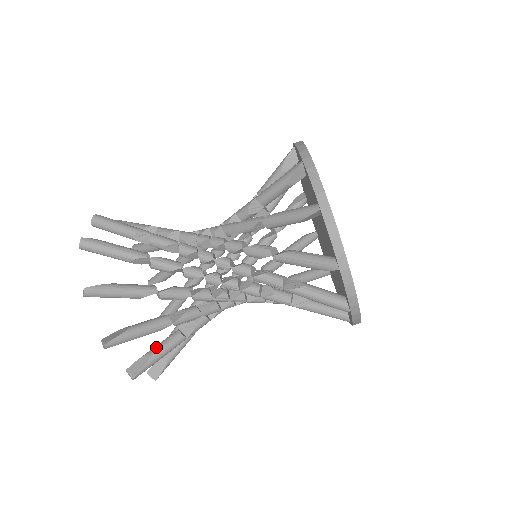
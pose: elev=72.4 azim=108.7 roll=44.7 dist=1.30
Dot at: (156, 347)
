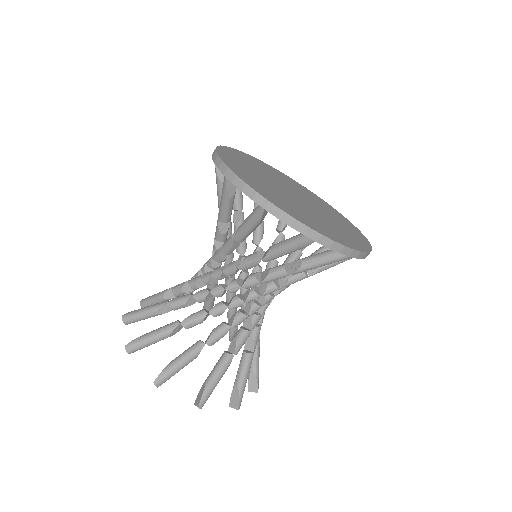
Dot at: (210, 373)
